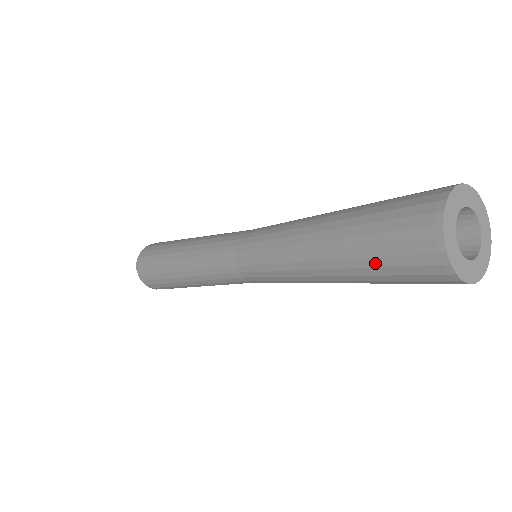
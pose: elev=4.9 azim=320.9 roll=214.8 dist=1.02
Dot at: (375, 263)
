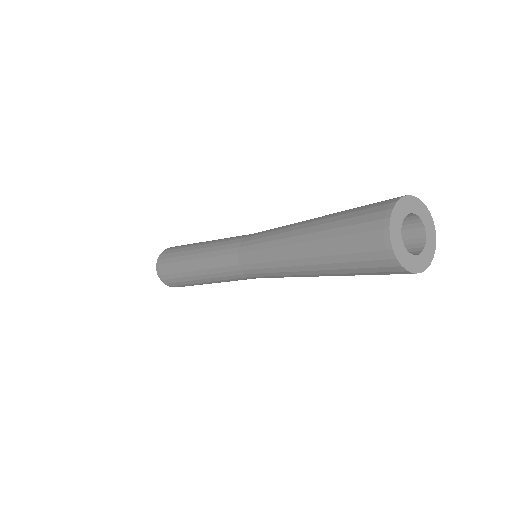
Dot at: (341, 224)
